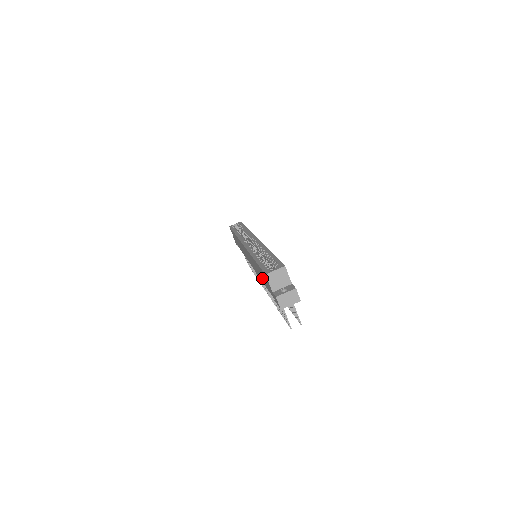
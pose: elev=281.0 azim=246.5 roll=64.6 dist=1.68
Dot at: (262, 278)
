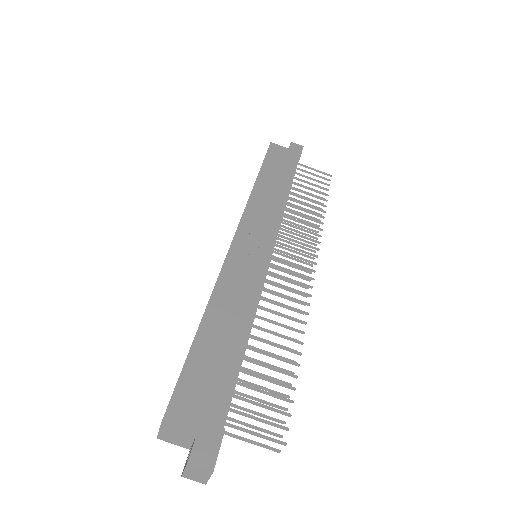
Dot at: occluded
